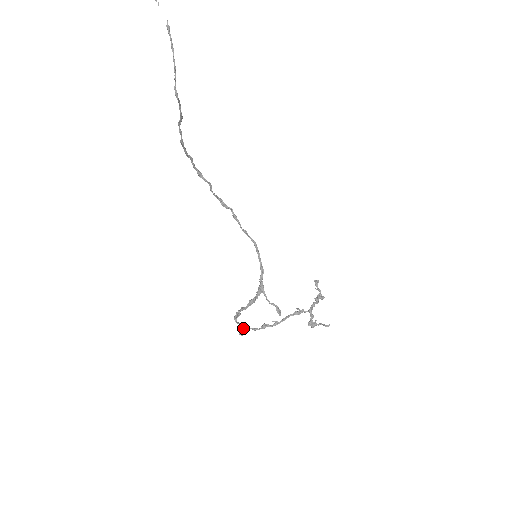
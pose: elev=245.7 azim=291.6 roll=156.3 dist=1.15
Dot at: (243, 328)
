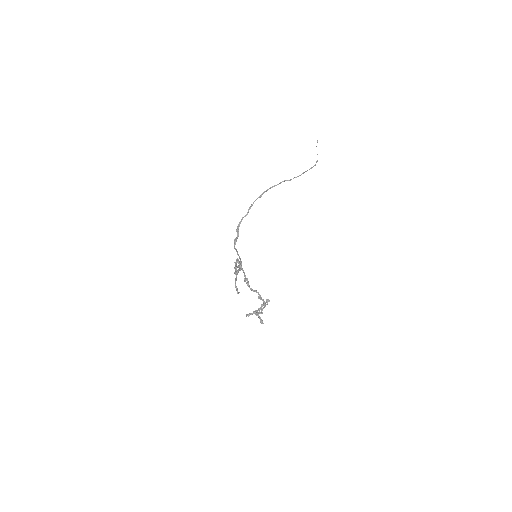
Dot at: (241, 266)
